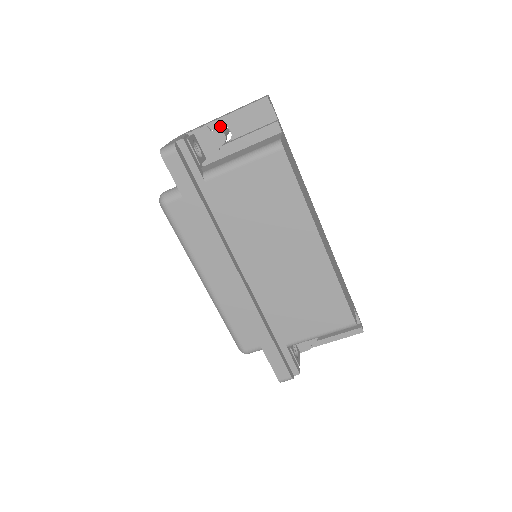
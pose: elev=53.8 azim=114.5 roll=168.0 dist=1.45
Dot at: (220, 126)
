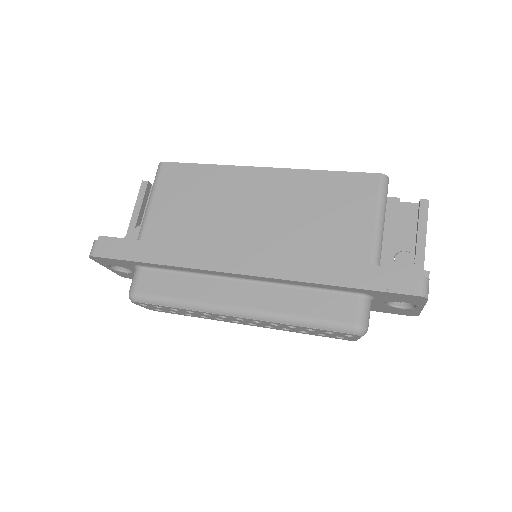
Dot at: (134, 228)
